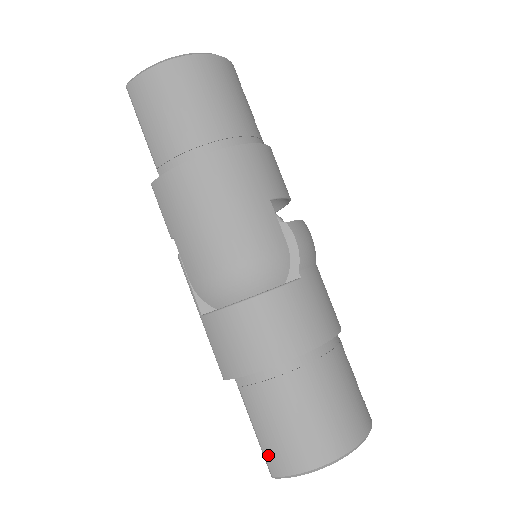
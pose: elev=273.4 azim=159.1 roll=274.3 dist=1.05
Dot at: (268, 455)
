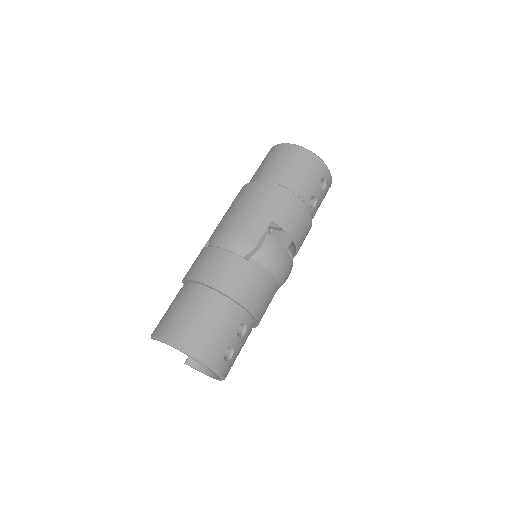
Dot at: (159, 323)
